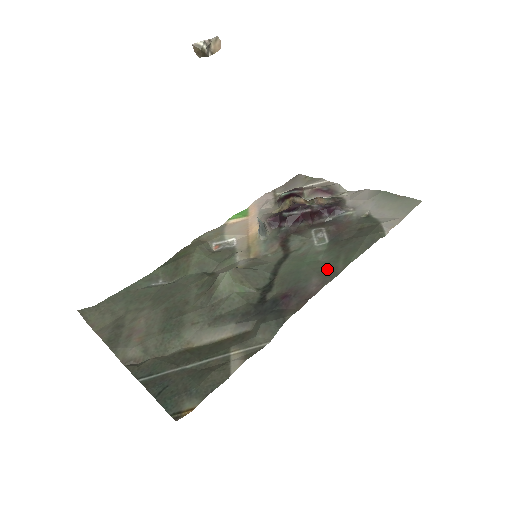
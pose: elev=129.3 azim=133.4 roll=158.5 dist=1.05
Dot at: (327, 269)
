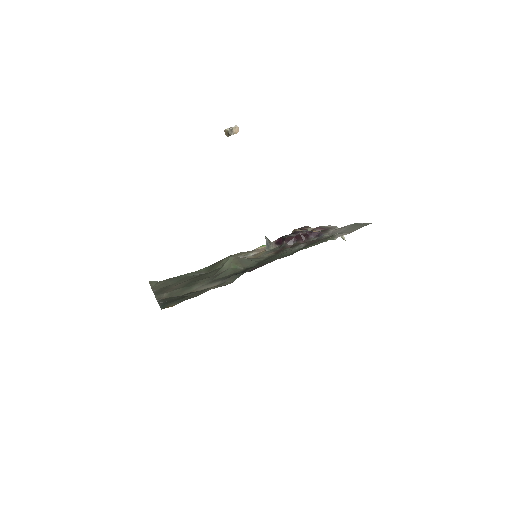
Dot at: (287, 255)
